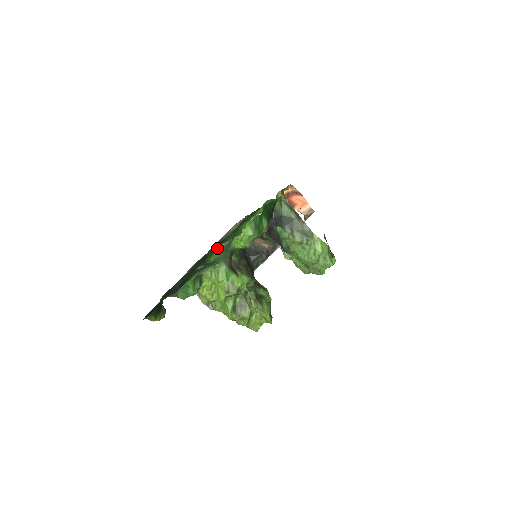
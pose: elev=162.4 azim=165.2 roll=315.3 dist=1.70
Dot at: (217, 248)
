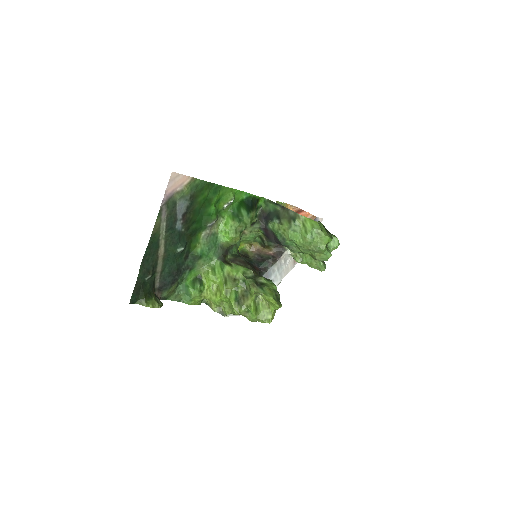
Dot at: (199, 237)
